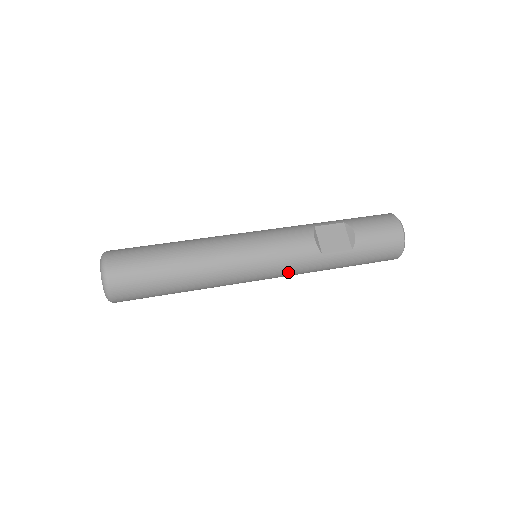
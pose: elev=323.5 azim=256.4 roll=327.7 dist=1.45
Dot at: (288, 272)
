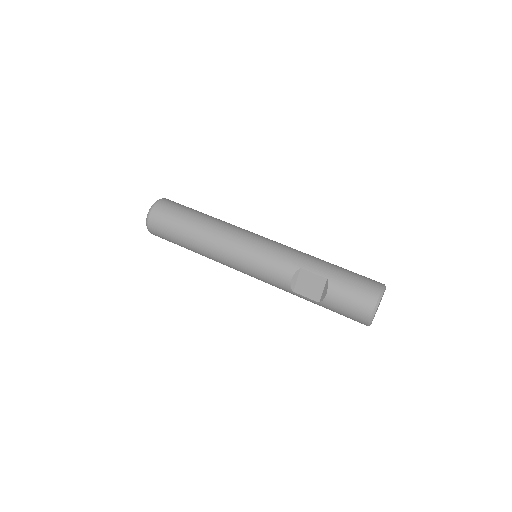
Dot at: occluded
